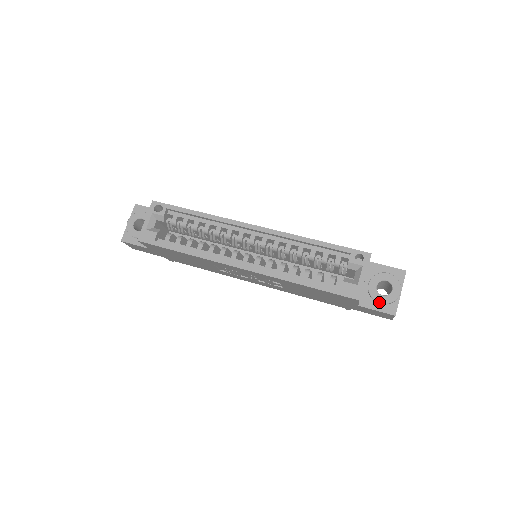
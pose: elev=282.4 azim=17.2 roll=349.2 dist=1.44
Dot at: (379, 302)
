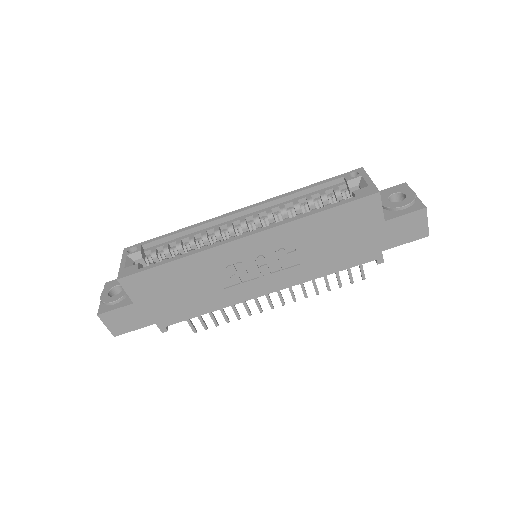
Dot at: (401, 206)
